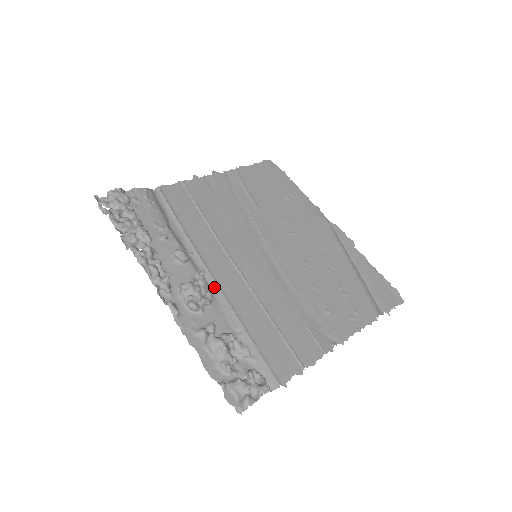
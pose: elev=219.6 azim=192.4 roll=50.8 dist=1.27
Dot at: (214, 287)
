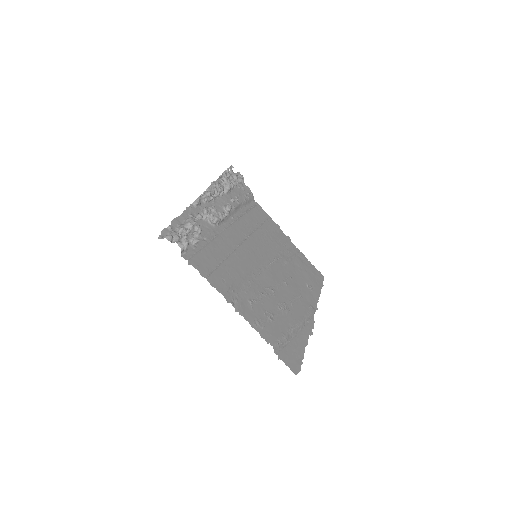
Dot at: (222, 228)
